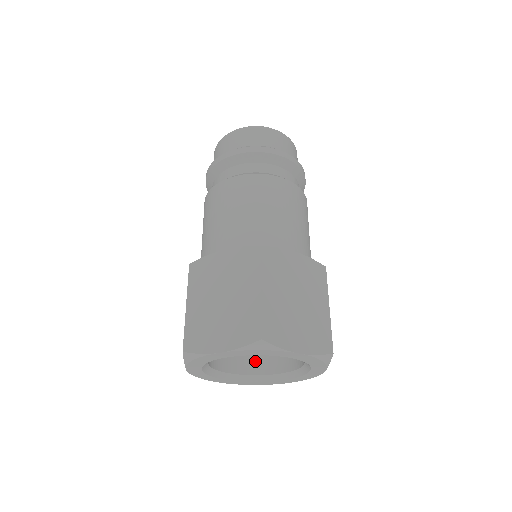
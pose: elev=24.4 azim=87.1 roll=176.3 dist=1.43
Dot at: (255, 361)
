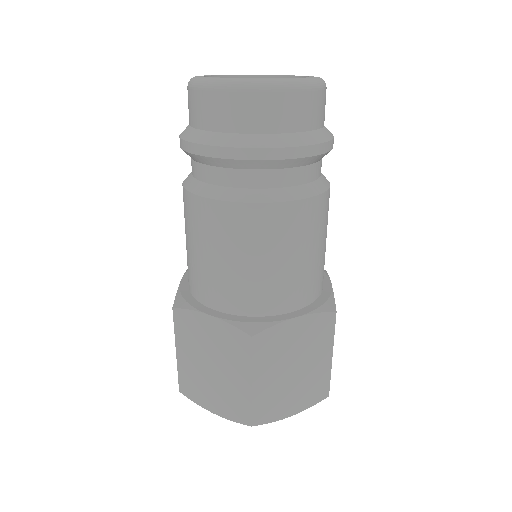
Dot at: occluded
